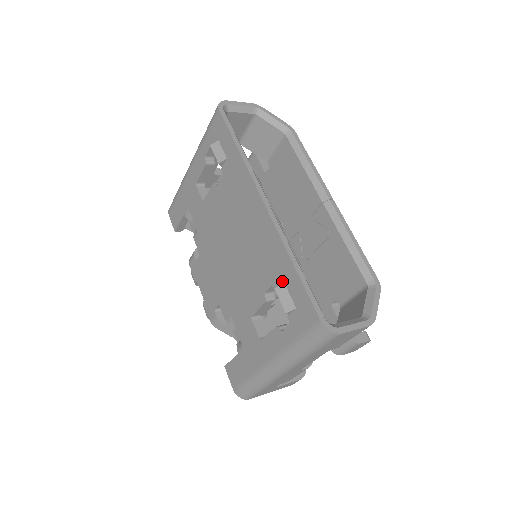
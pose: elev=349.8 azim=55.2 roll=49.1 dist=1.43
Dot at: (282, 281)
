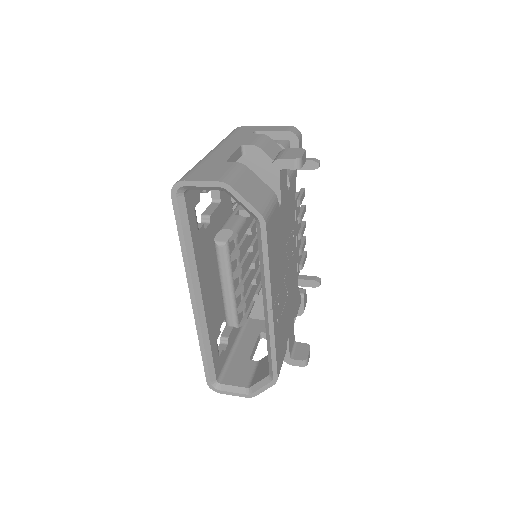
Dot at: occluded
